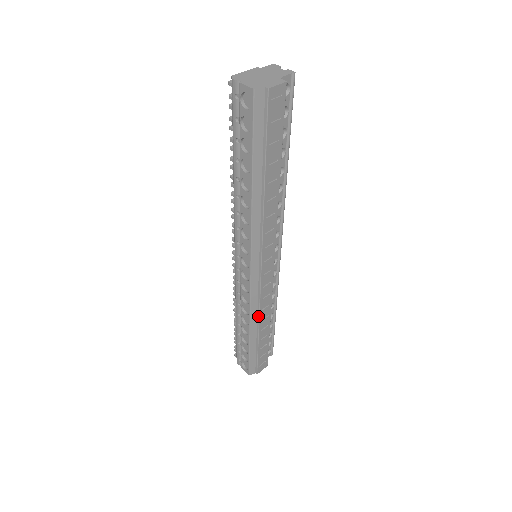
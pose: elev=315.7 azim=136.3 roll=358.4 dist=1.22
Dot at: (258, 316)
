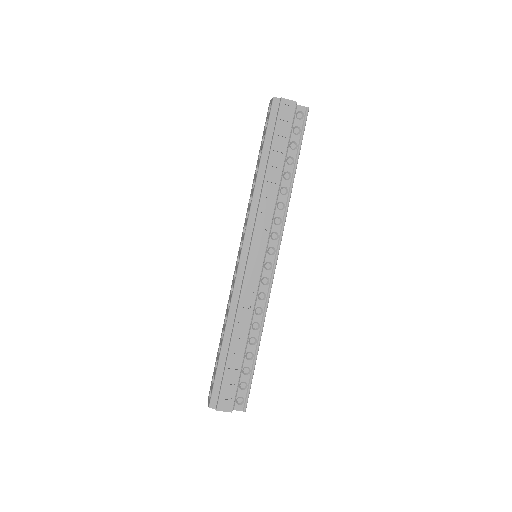
Dot at: (236, 312)
